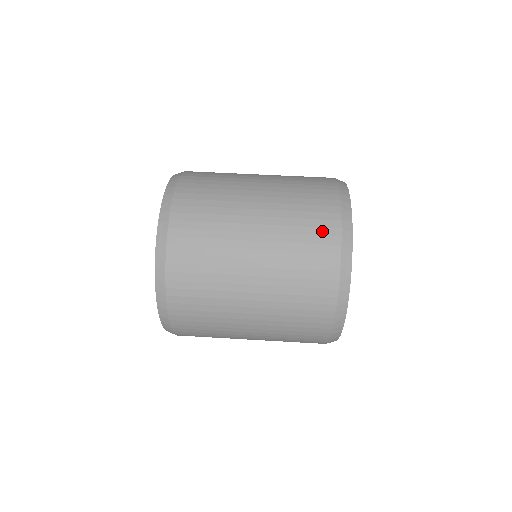
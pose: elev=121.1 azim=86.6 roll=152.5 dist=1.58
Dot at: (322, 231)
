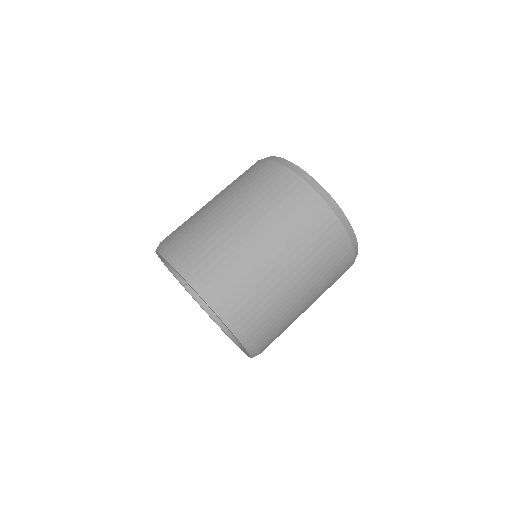
Dot at: (291, 188)
